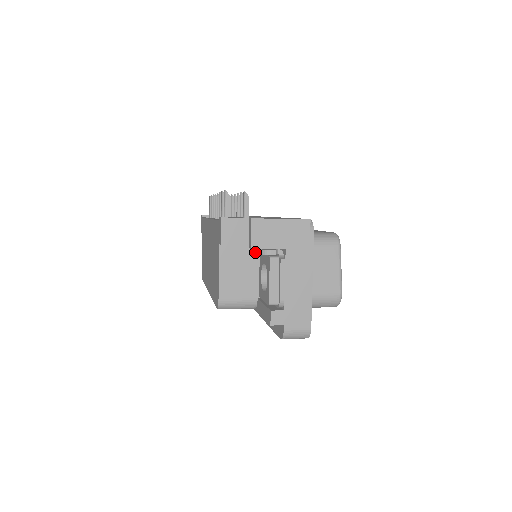
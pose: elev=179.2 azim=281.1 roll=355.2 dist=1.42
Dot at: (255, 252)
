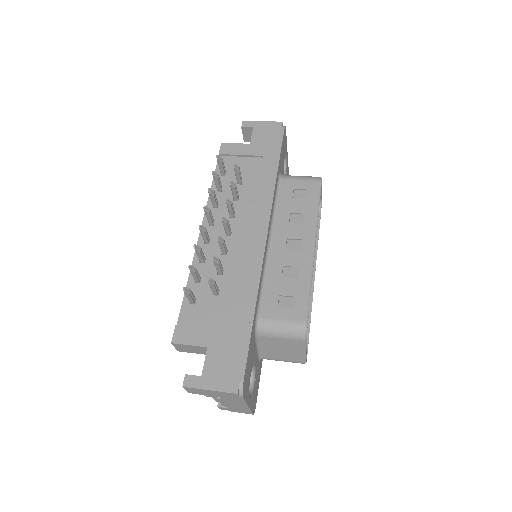
Dot at: occluded
